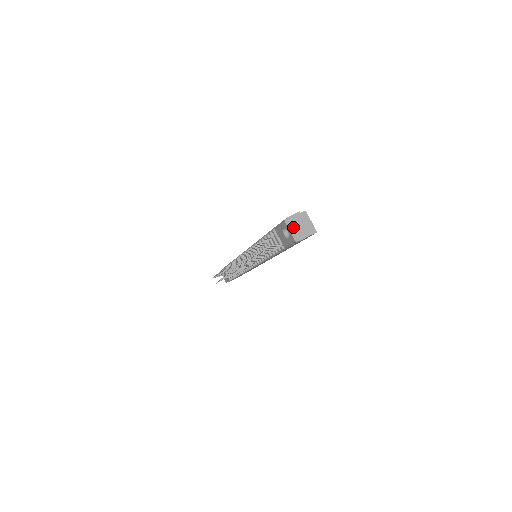
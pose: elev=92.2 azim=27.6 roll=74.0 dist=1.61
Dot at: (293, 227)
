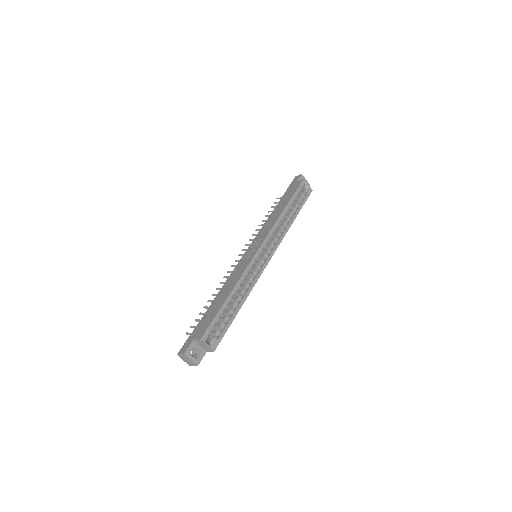
Dot at: (184, 359)
